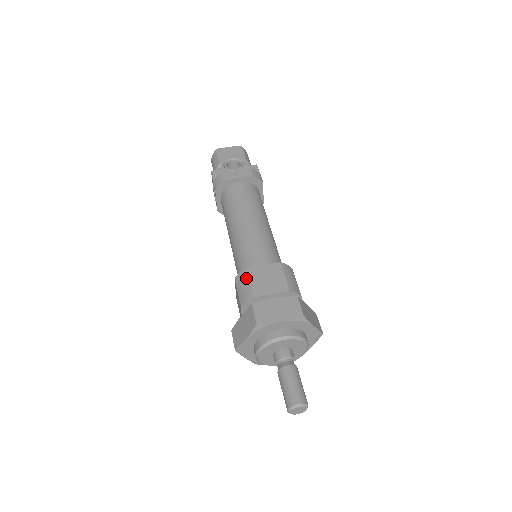
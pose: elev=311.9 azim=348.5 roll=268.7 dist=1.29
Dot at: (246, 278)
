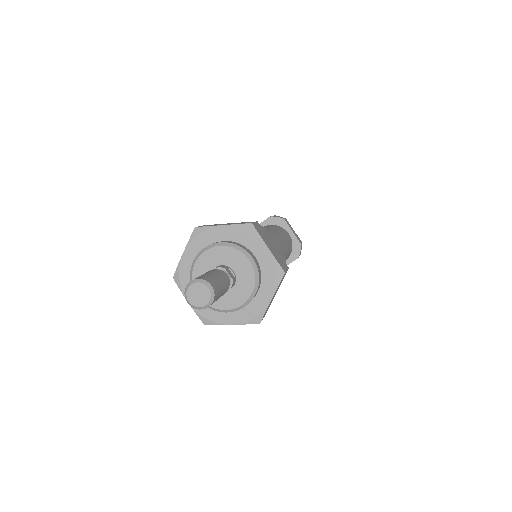
Dot at: occluded
